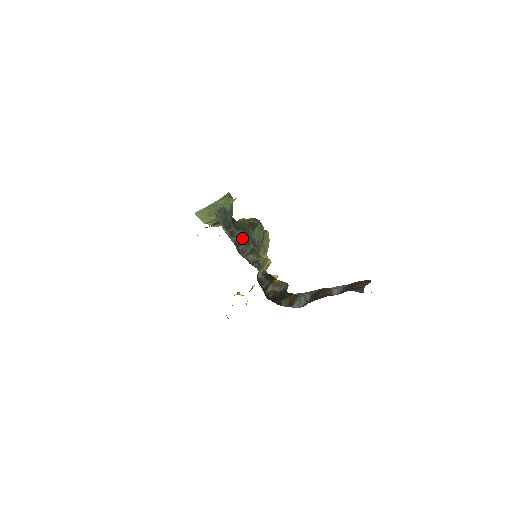
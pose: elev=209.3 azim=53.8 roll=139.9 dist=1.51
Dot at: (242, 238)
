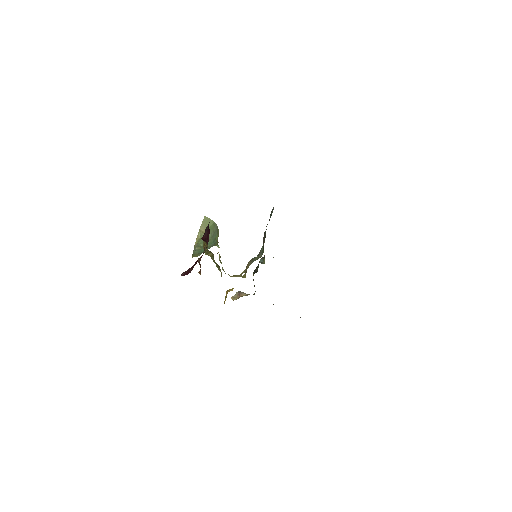
Dot at: (265, 235)
